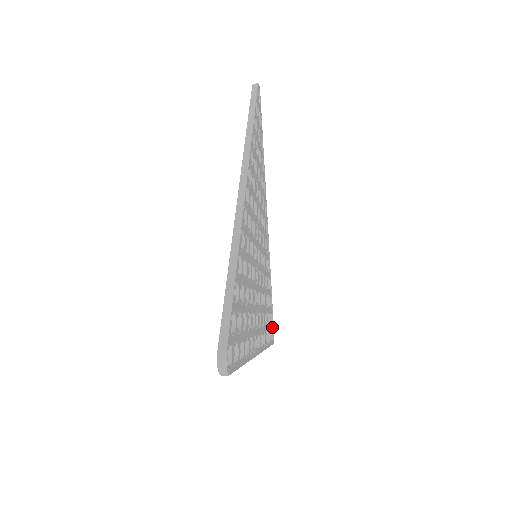
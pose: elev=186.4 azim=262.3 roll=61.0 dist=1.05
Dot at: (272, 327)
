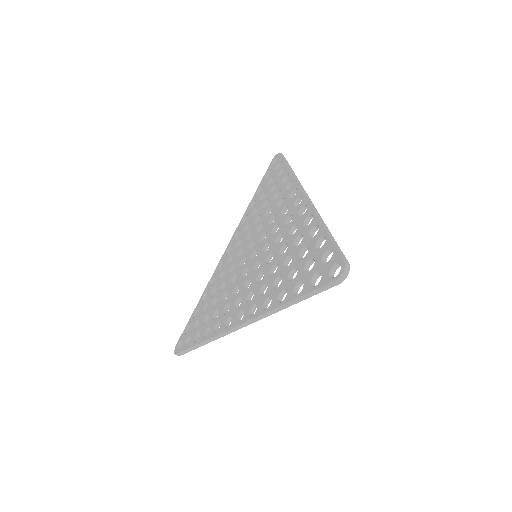
Dot at: occluded
